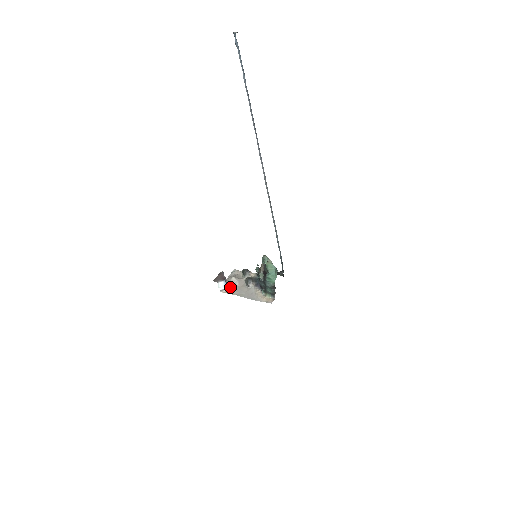
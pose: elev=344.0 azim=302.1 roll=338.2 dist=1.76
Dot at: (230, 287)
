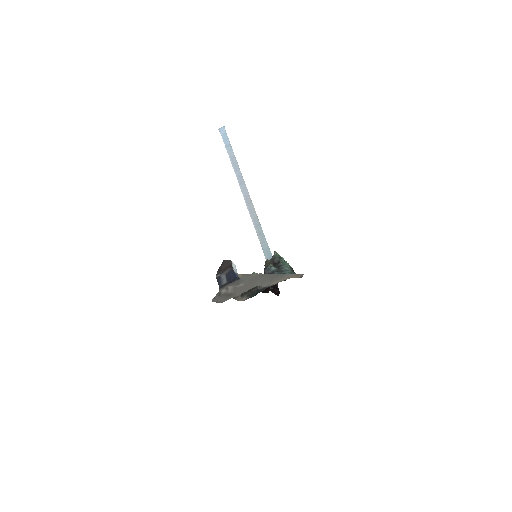
Dot at: (239, 280)
